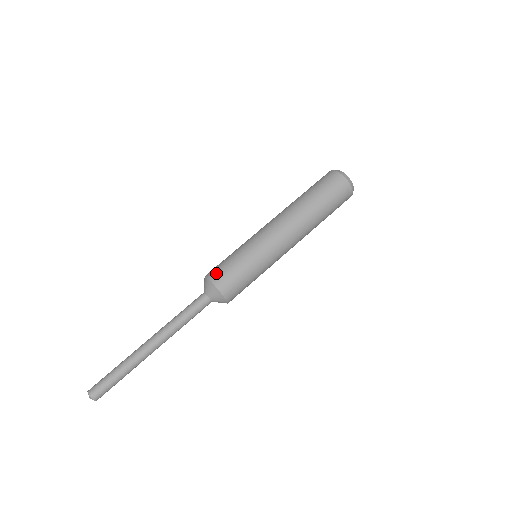
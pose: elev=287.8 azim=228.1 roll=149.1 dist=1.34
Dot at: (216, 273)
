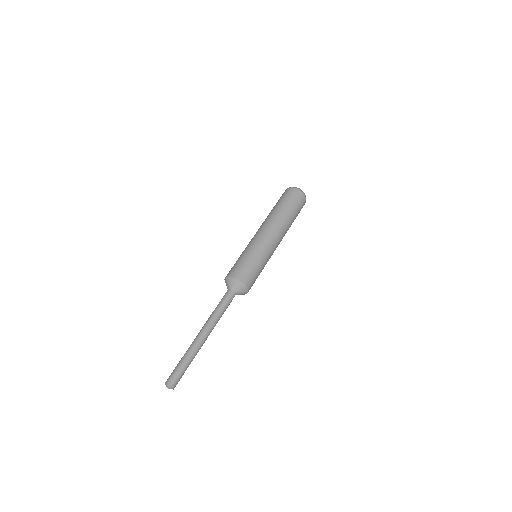
Dot at: (231, 271)
